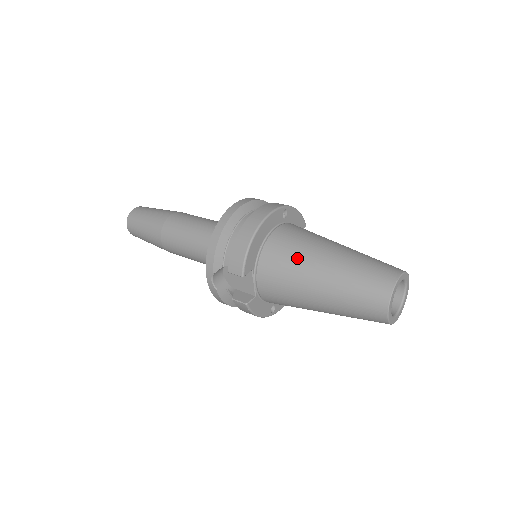
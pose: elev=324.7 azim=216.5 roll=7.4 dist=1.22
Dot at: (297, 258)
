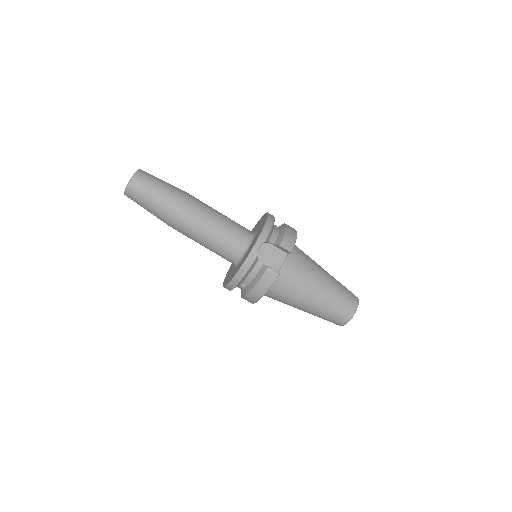
Dot at: (312, 261)
